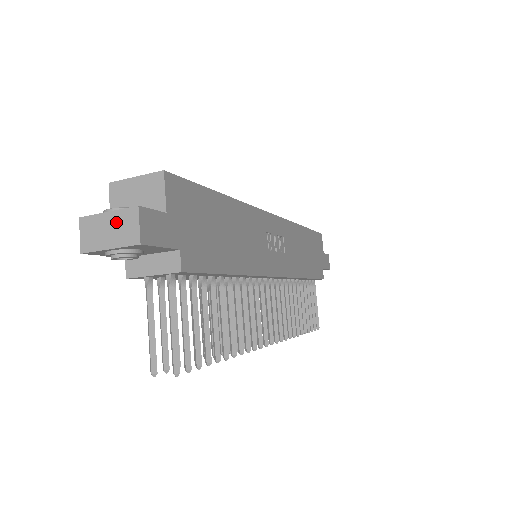
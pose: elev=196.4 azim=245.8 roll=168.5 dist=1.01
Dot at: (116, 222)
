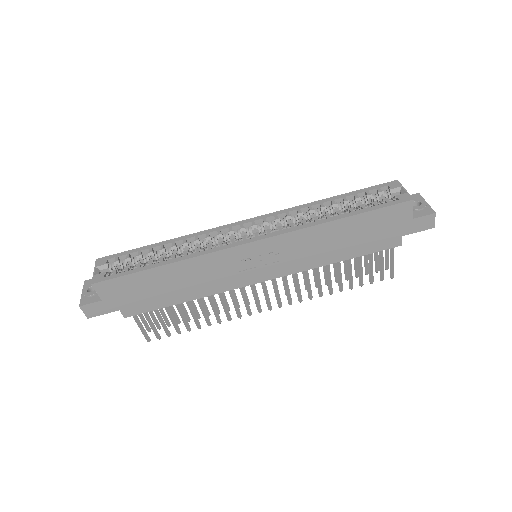
Dot at: occluded
